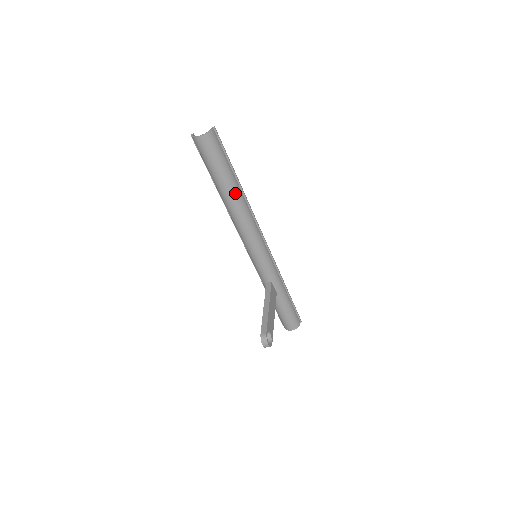
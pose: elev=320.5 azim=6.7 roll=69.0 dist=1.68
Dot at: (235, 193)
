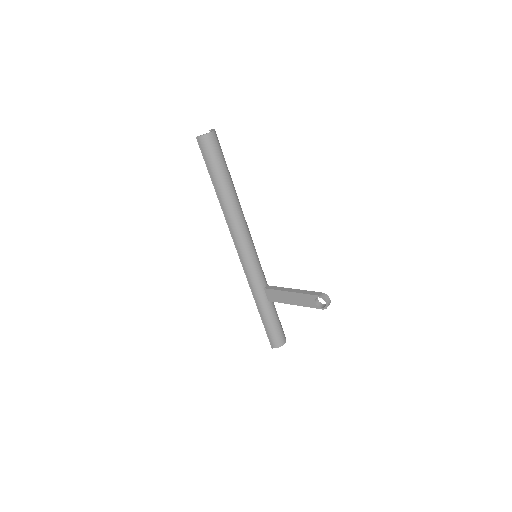
Dot at: (235, 190)
